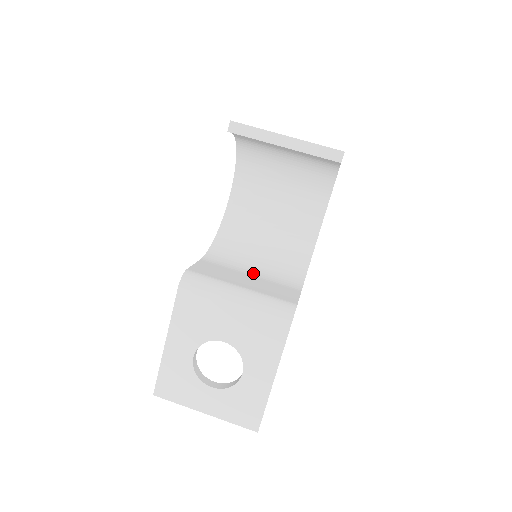
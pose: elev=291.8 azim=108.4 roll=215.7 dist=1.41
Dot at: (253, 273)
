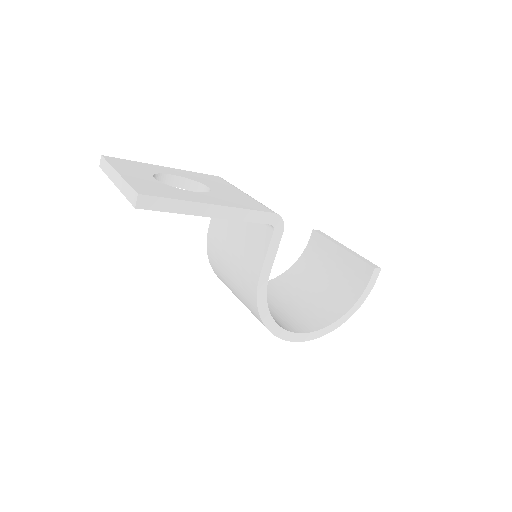
Dot at: occluded
